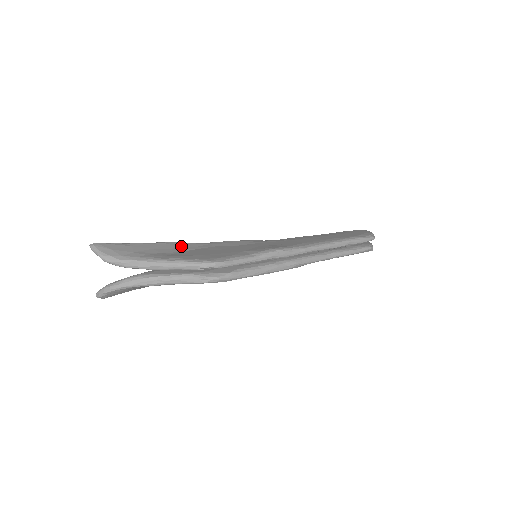
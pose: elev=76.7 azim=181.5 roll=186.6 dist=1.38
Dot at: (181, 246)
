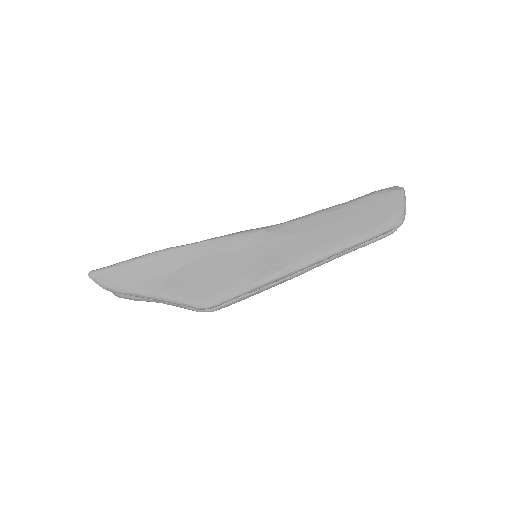
Dot at: (176, 257)
